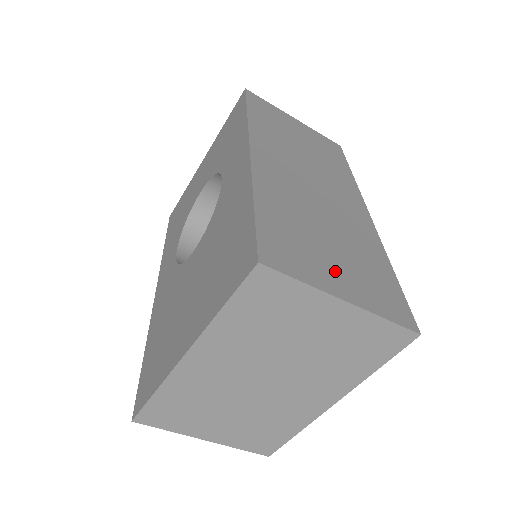
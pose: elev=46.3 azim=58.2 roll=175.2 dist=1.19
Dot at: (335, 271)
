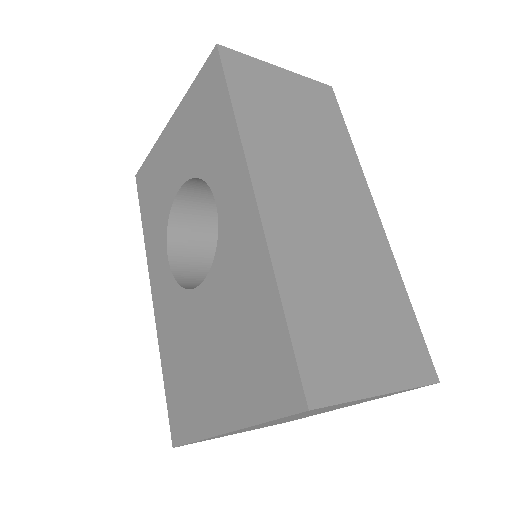
Dot at: (367, 354)
